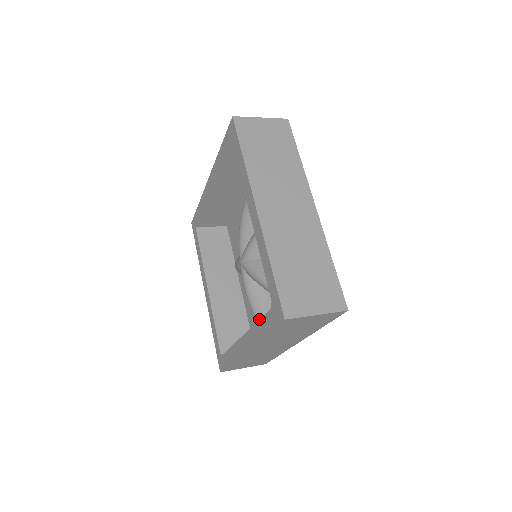
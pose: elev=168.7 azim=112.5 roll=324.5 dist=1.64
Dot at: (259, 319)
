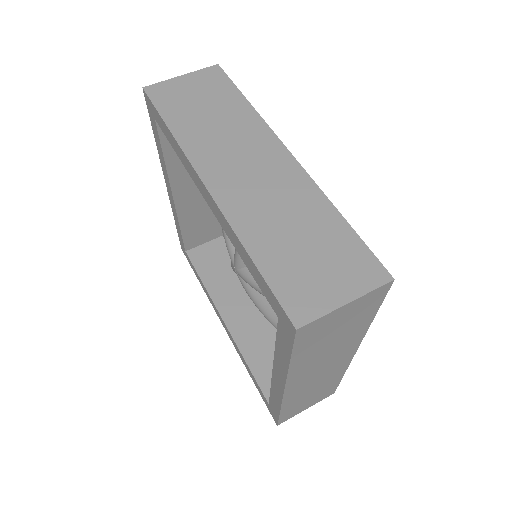
Dot at: occluded
